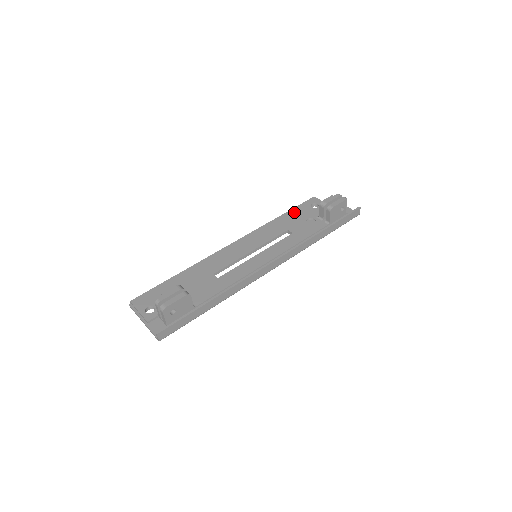
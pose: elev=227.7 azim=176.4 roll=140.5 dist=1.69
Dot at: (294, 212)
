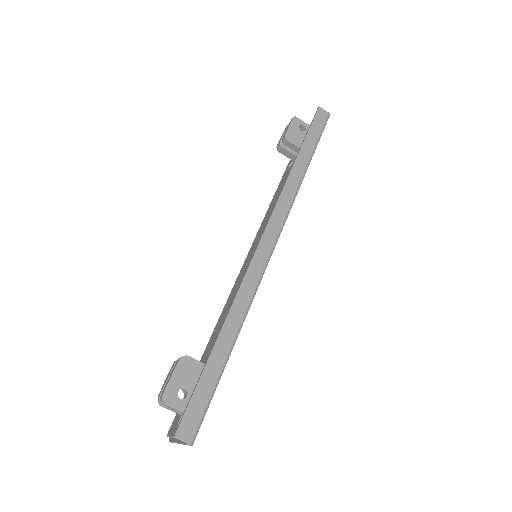
Dot at: (277, 190)
